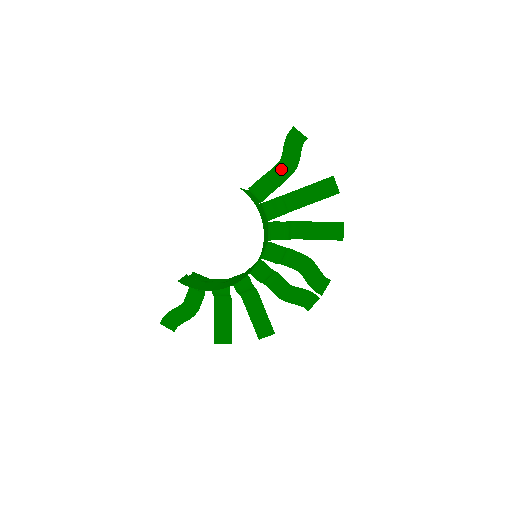
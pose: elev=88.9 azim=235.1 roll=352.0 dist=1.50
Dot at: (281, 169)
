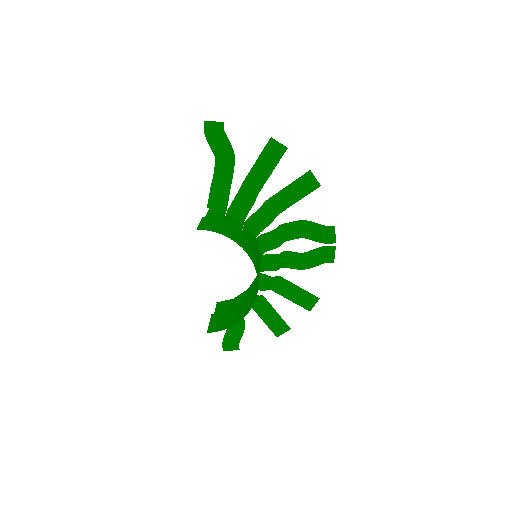
Dot at: (222, 165)
